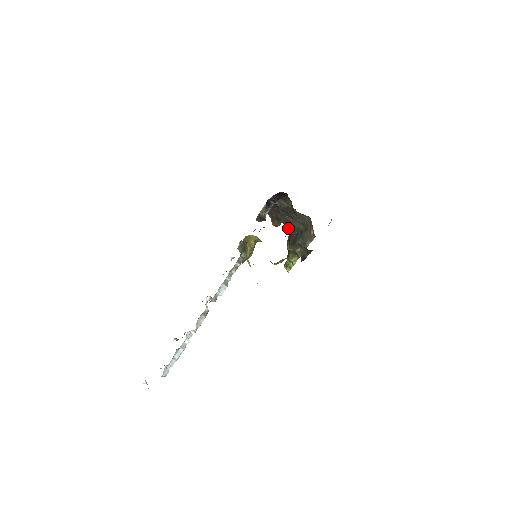
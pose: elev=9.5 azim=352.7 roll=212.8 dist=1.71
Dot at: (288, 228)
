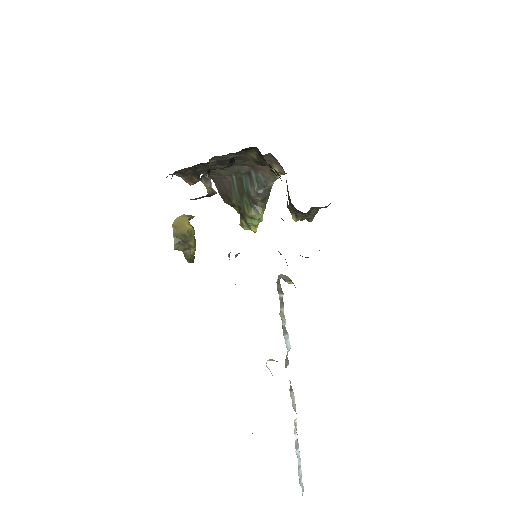
Dot at: (211, 176)
